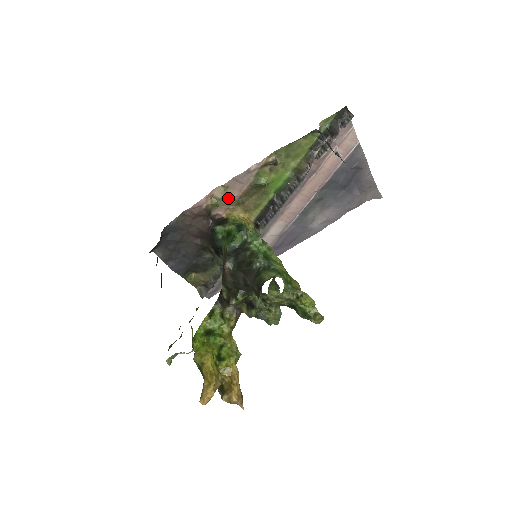
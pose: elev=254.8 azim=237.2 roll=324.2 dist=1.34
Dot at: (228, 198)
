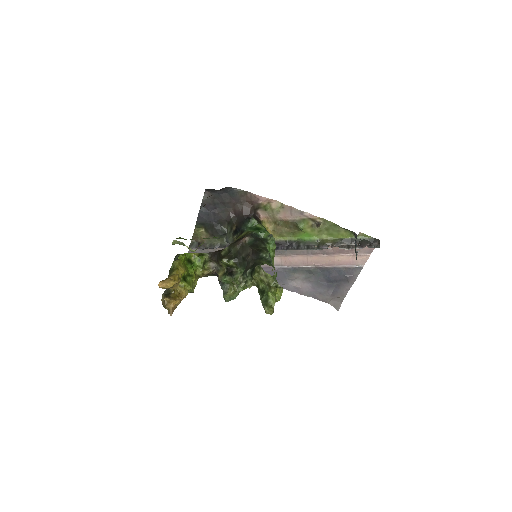
Dot at: (276, 213)
